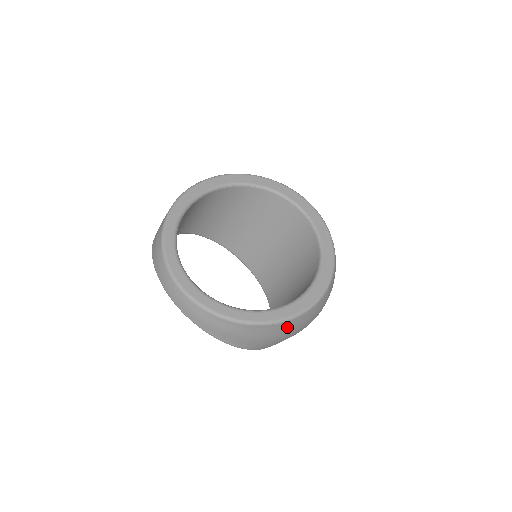
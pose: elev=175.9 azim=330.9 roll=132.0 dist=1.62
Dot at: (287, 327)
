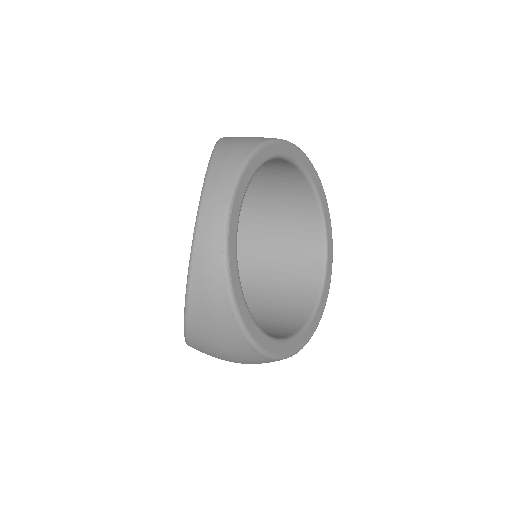
Dot at: (247, 355)
